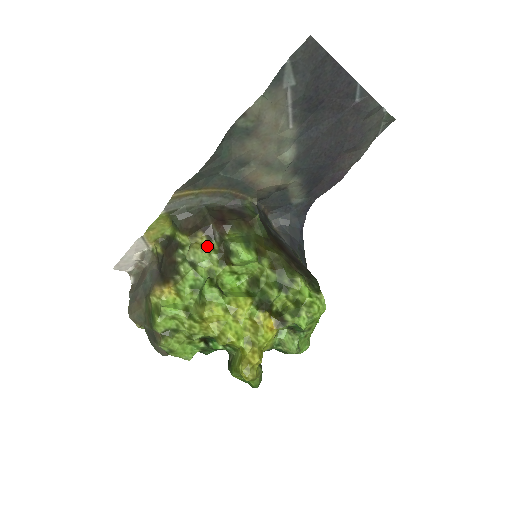
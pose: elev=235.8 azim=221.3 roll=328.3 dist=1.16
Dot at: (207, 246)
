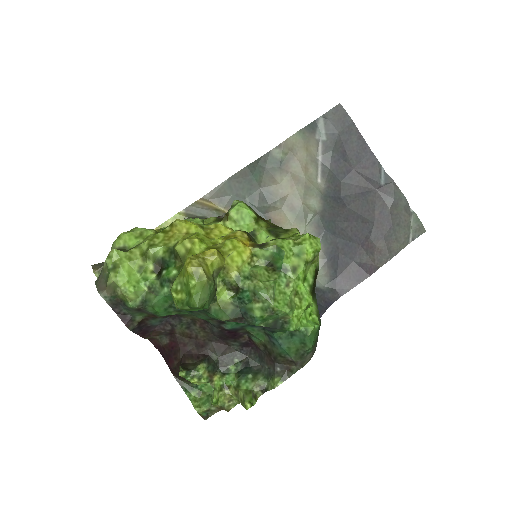
Dot at: occluded
